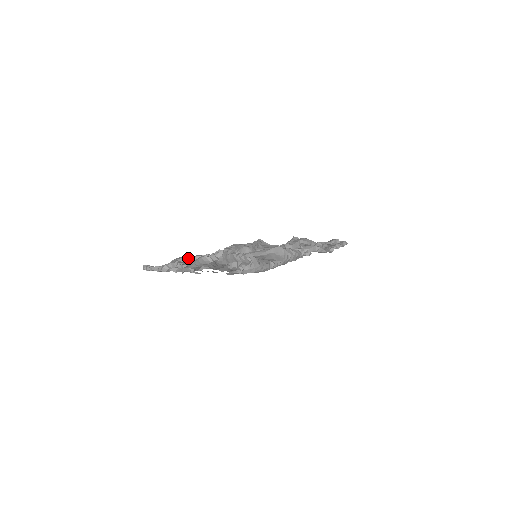
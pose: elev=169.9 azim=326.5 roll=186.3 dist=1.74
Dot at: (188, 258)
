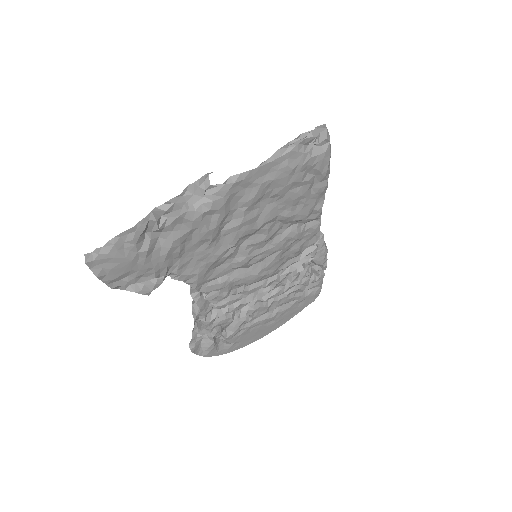
Dot at: occluded
